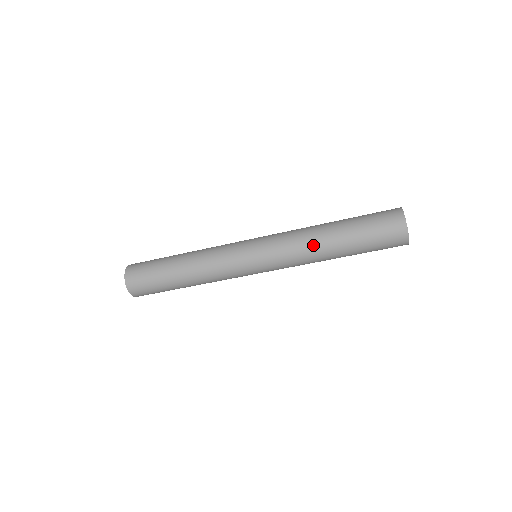
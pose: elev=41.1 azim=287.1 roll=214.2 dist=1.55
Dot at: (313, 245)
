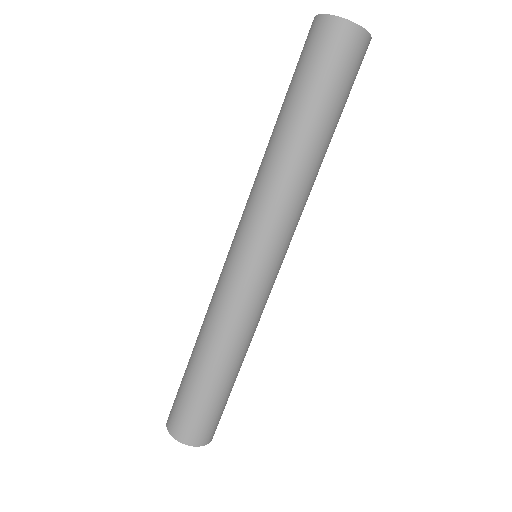
Dot at: (296, 172)
